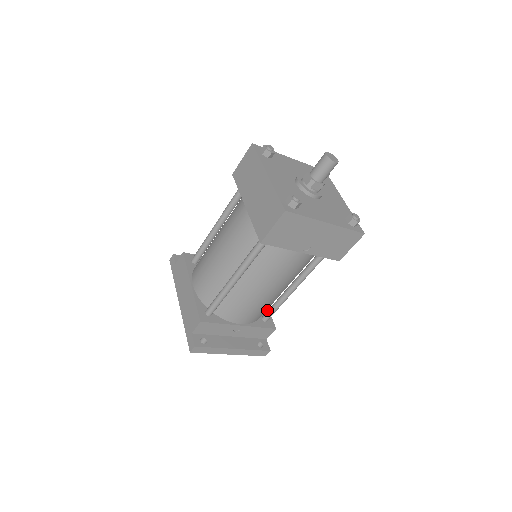
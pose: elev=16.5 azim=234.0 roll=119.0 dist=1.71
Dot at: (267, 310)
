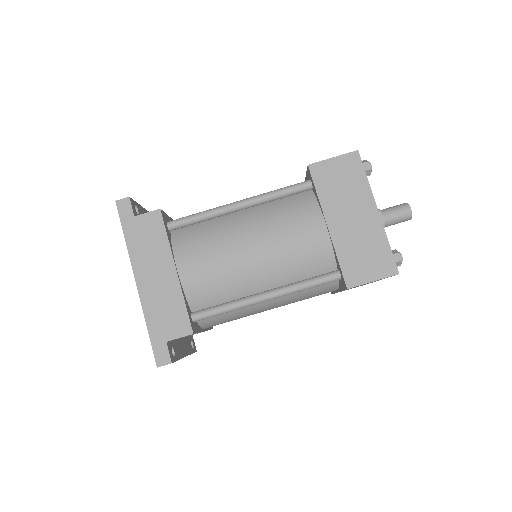
Dot at: occluded
